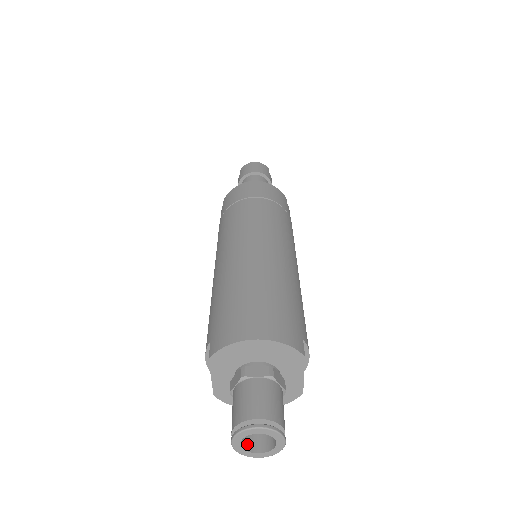
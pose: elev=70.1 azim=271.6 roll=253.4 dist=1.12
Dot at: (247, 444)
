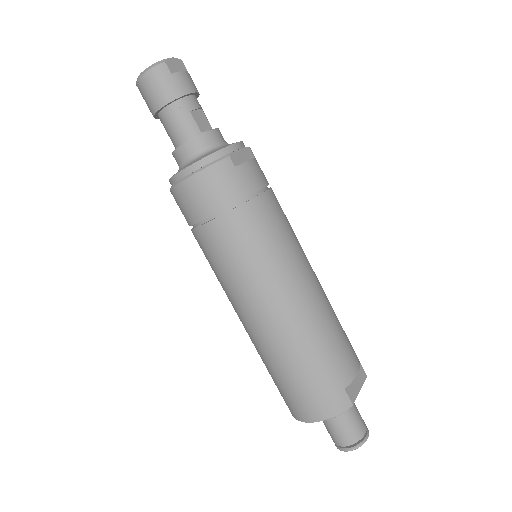
Dot at: occluded
